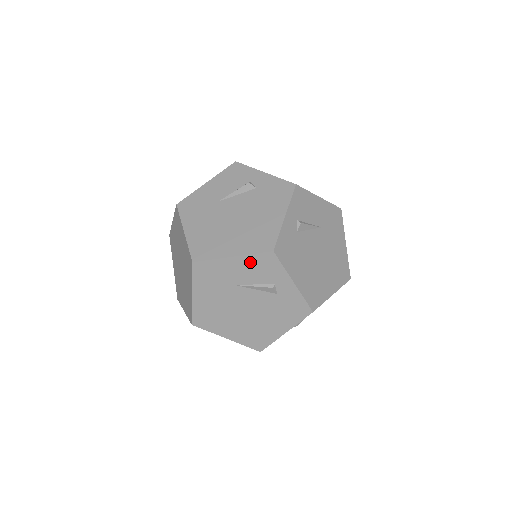
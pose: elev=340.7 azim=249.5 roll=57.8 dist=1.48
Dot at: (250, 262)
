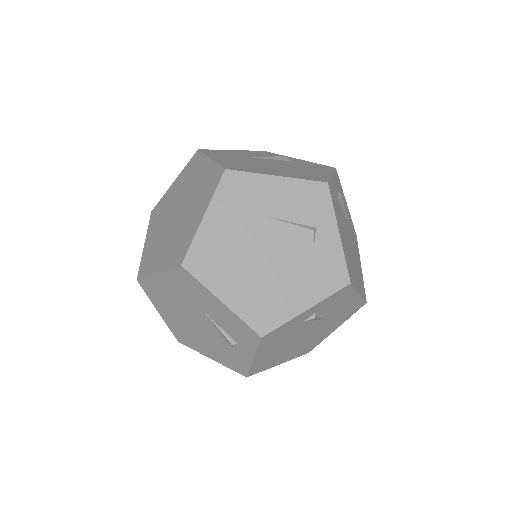
Dot at: (251, 152)
